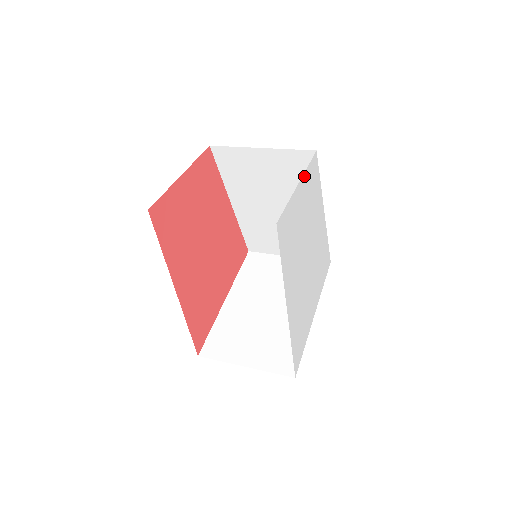
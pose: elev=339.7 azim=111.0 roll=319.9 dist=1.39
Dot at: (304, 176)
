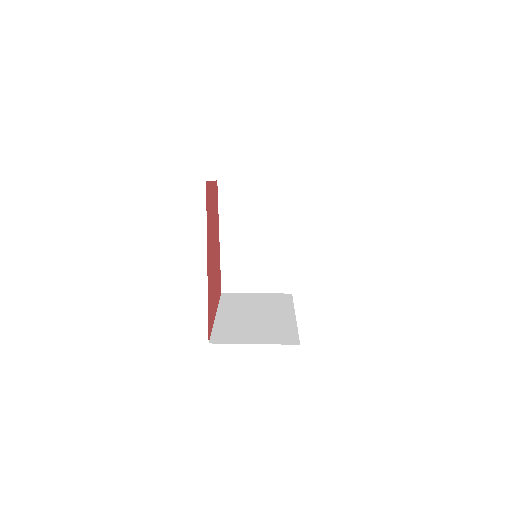
Dot at: occluded
